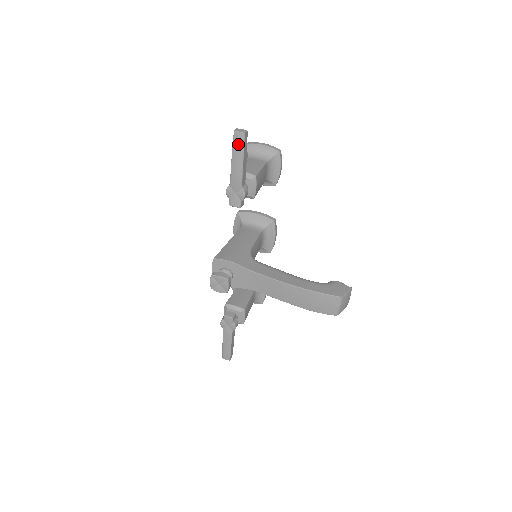
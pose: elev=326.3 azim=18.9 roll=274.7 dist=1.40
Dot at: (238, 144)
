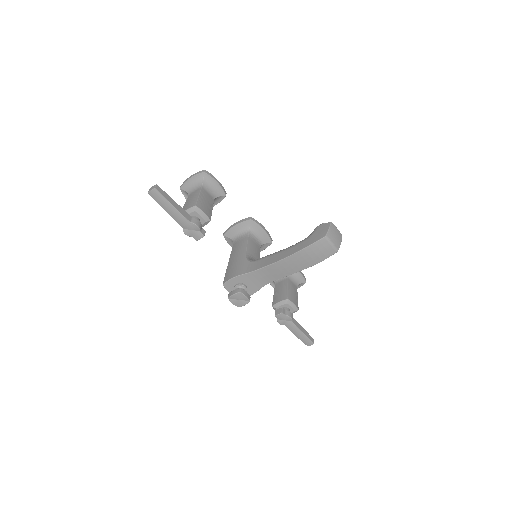
Dot at: (158, 199)
